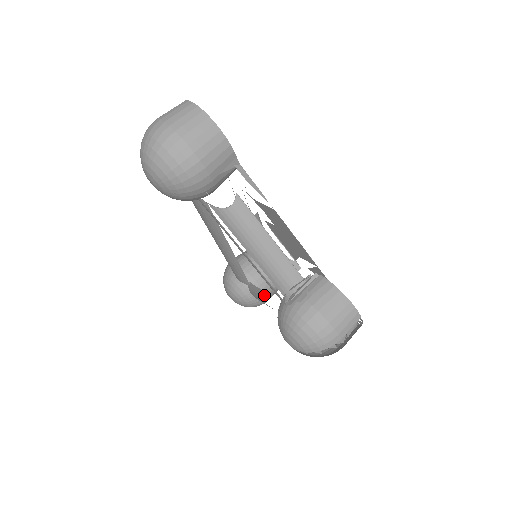
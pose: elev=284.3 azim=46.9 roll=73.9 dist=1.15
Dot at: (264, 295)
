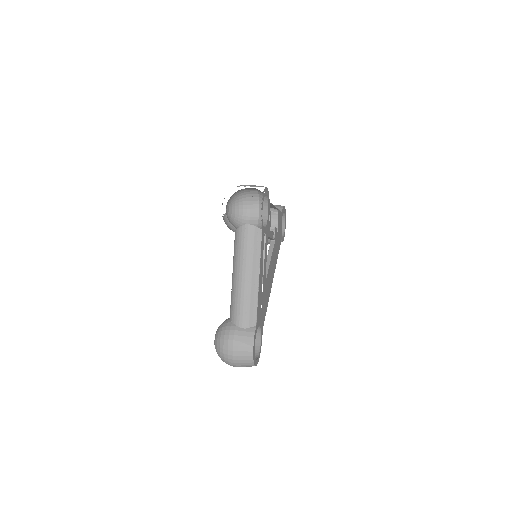
Dot at: occluded
